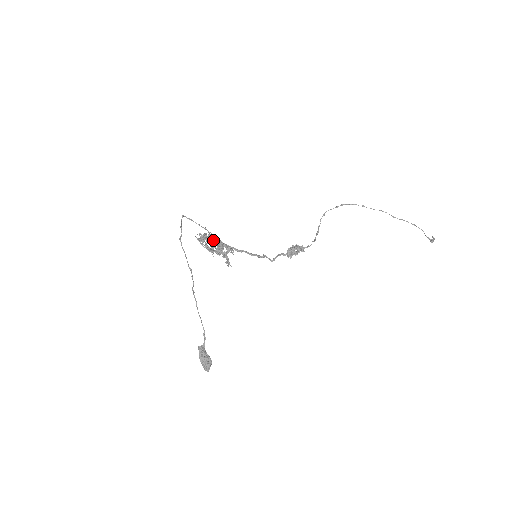
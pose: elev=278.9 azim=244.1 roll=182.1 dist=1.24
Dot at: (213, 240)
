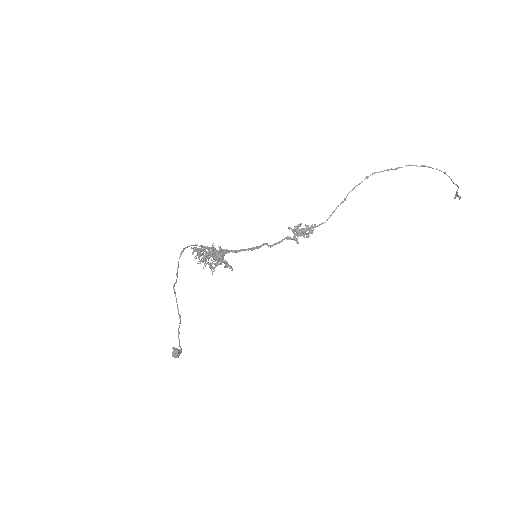
Dot at: occluded
